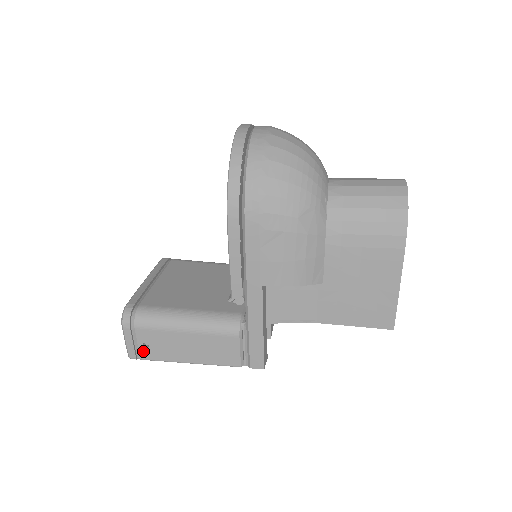
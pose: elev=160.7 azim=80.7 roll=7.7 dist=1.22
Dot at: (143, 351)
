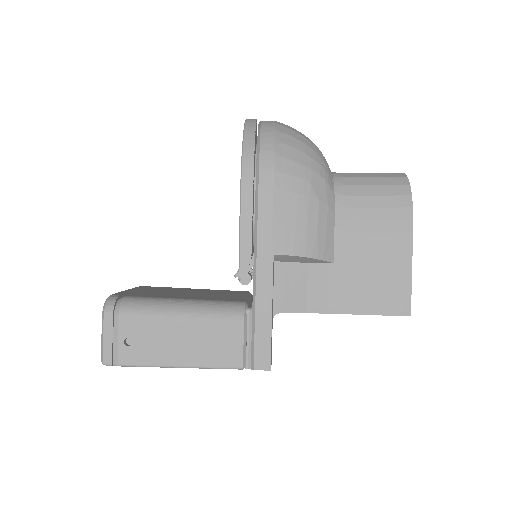
Dot at: (123, 352)
